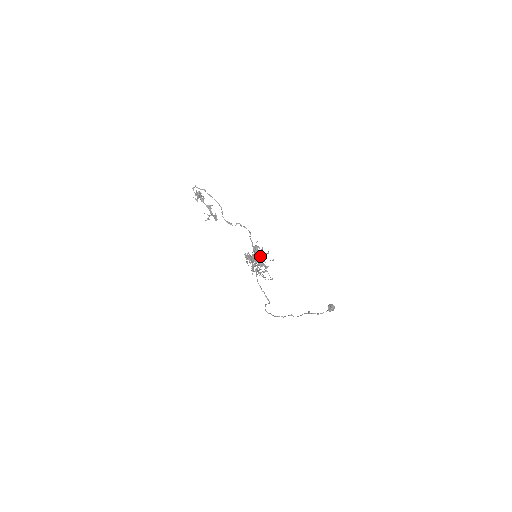
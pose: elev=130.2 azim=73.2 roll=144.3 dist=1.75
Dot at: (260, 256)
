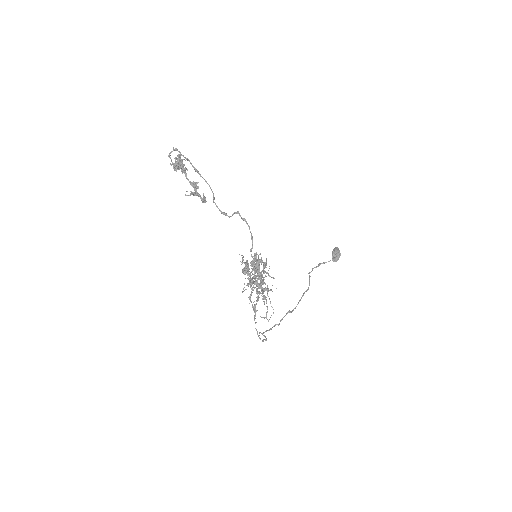
Dot at: (262, 287)
